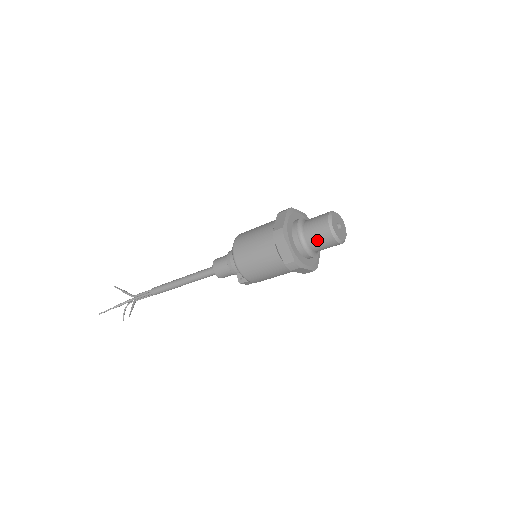
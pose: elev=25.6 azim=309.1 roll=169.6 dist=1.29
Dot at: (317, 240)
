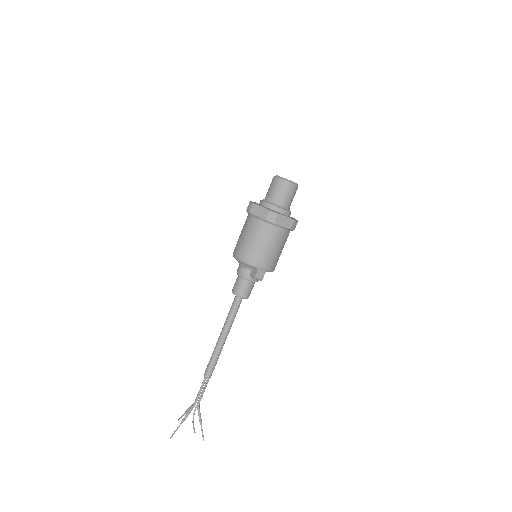
Dot at: (276, 192)
